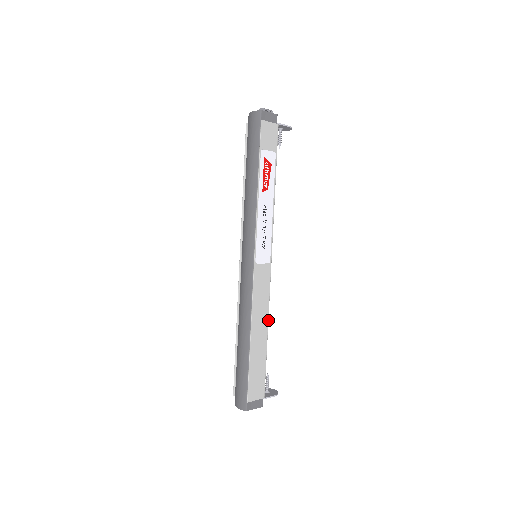
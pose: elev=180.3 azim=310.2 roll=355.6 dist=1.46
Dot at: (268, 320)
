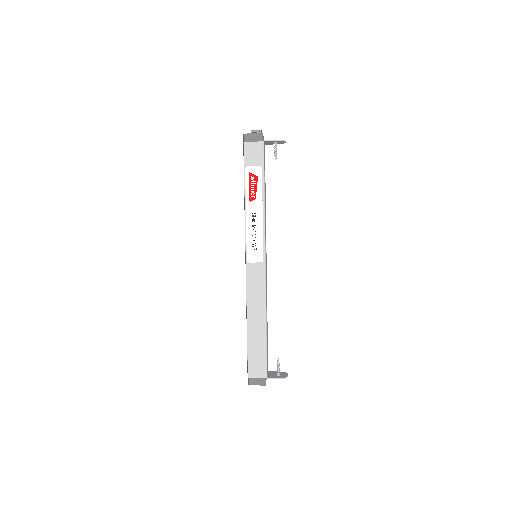
Dot at: (266, 311)
